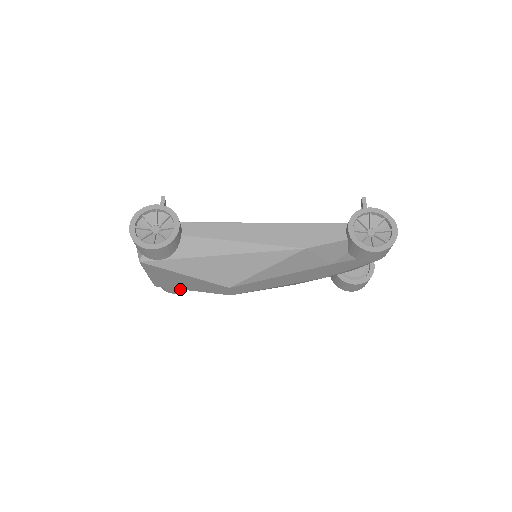
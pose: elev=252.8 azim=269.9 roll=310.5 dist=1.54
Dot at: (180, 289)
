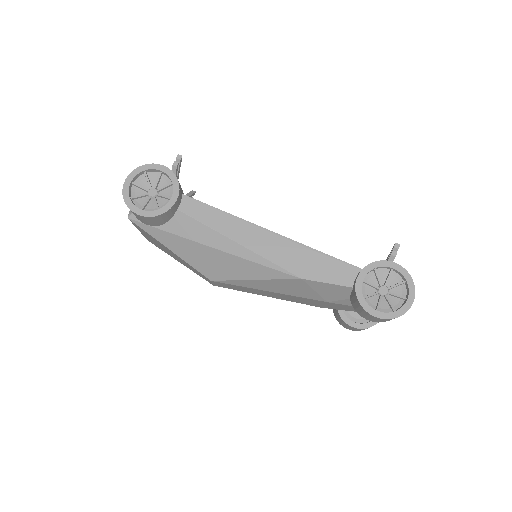
Dot at: occluded
